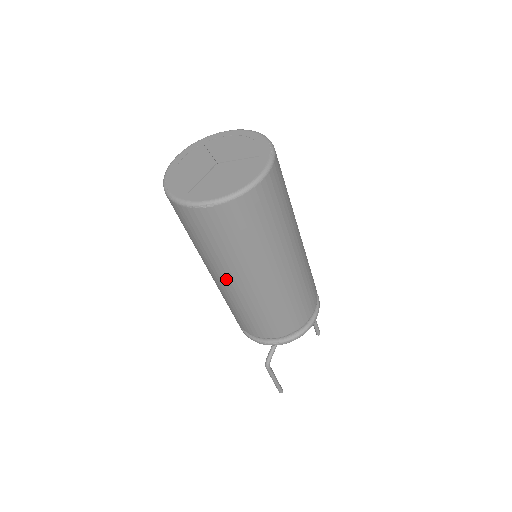
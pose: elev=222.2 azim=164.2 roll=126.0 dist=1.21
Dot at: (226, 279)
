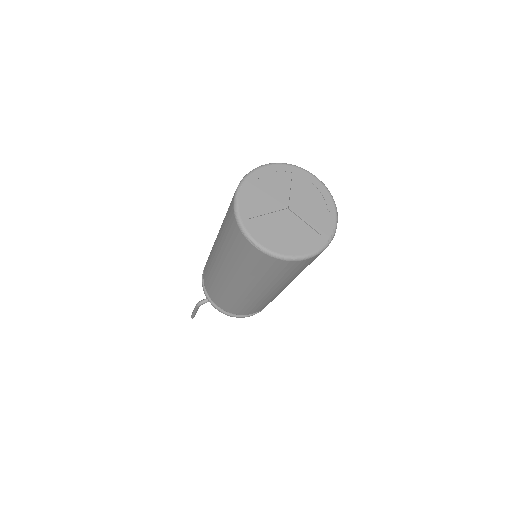
Dot at: (223, 267)
